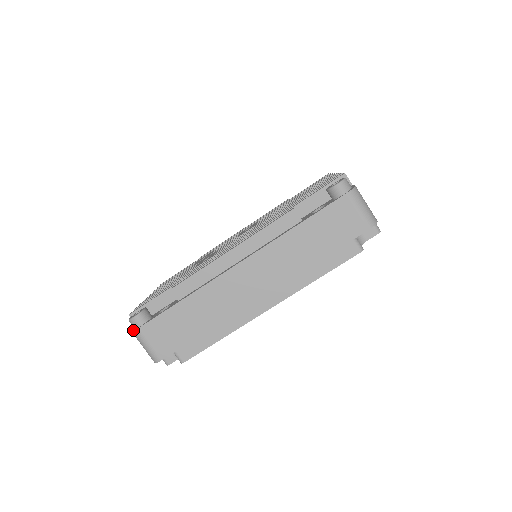
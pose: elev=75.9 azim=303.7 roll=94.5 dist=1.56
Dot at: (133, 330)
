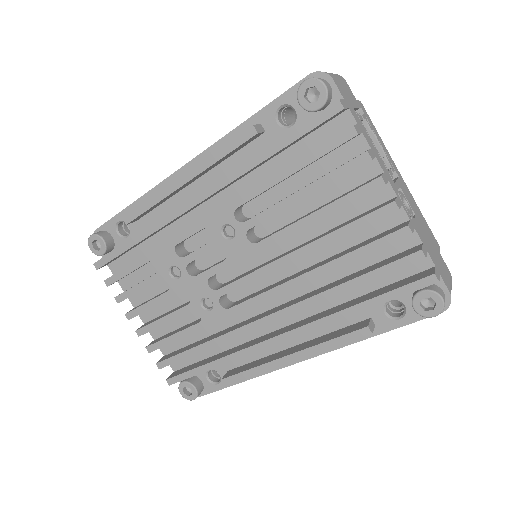
Dot at: occluded
